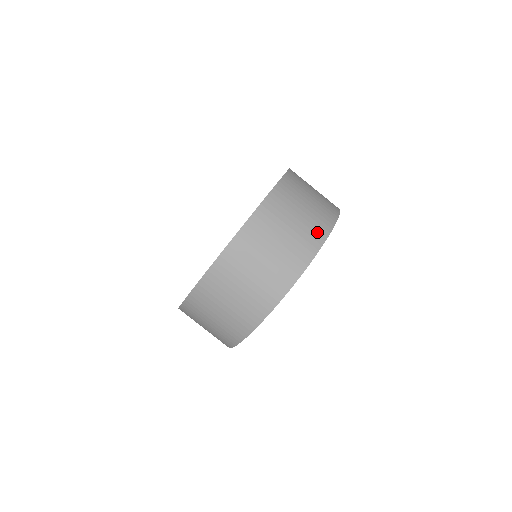
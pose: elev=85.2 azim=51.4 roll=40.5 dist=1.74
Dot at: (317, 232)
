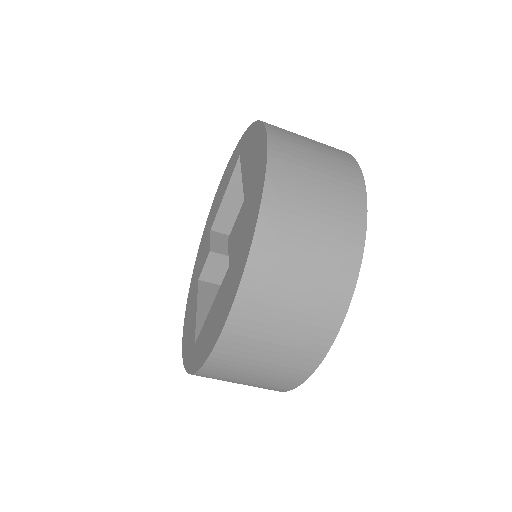
Dot at: (349, 174)
